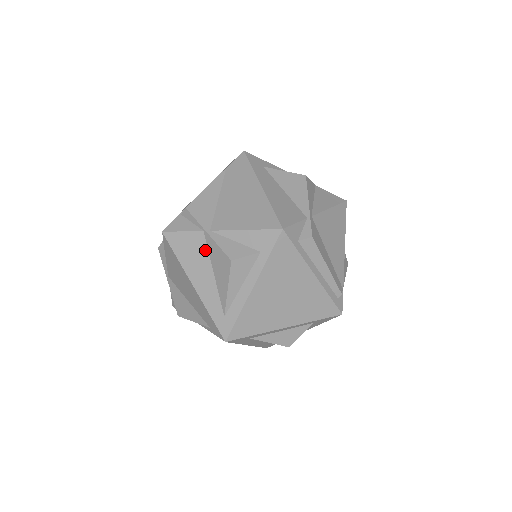
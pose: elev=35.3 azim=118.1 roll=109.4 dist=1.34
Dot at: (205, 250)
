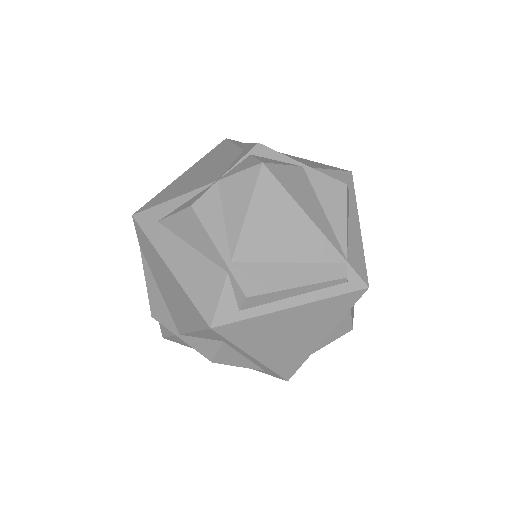
Dot at: occluded
